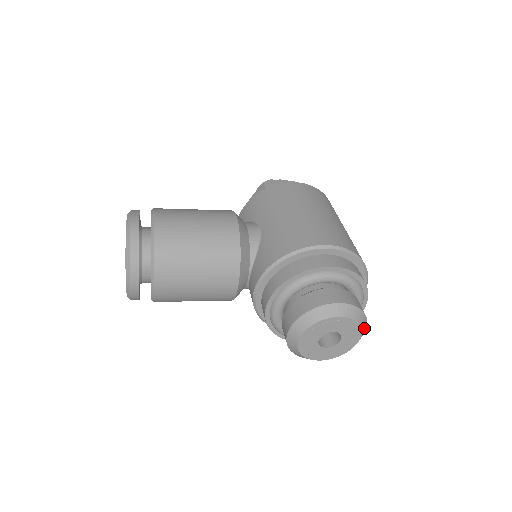
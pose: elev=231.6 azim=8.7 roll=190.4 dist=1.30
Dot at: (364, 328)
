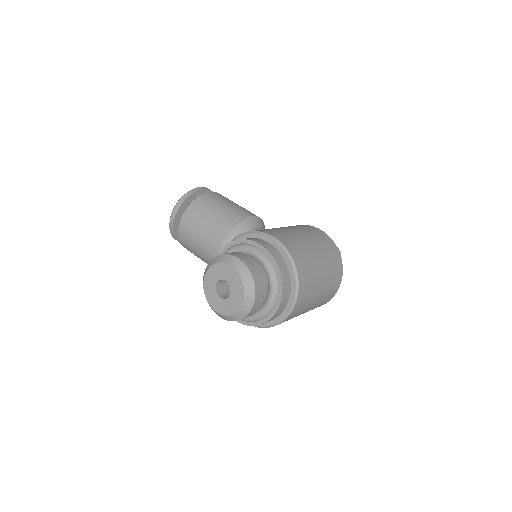
Dot at: (250, 297)
